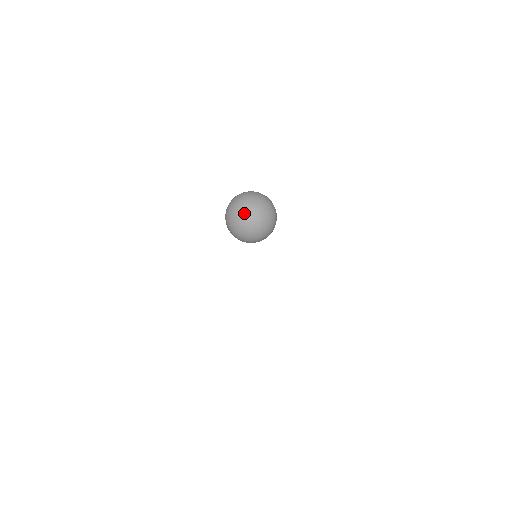
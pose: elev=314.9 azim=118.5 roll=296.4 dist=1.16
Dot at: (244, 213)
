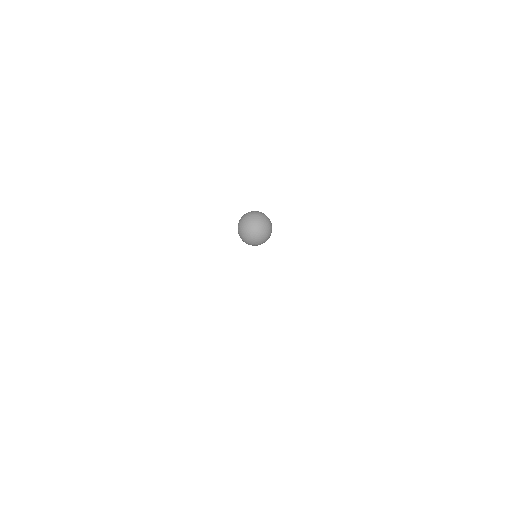
Dot at: (249, 228)
